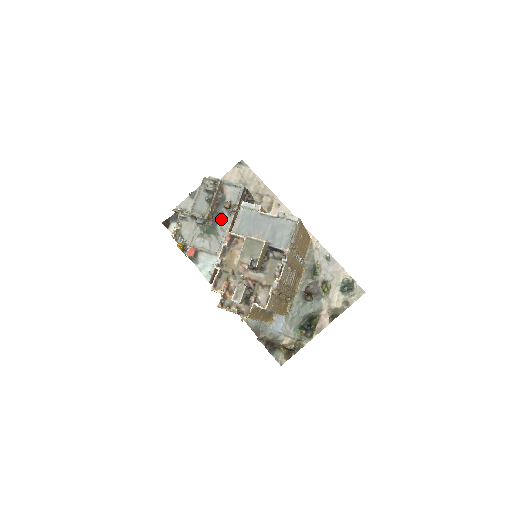
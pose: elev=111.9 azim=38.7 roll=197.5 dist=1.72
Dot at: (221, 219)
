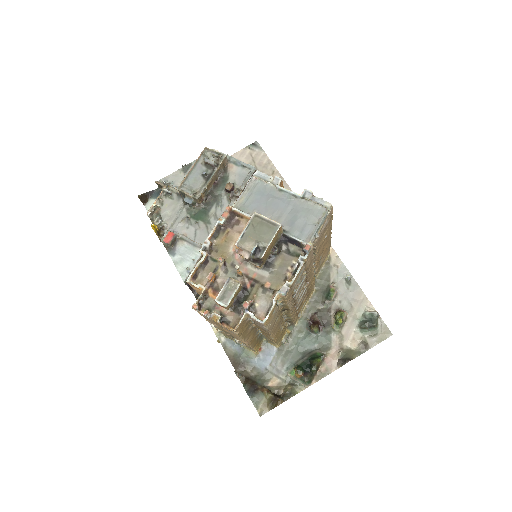
Dot at: (217, 204)
